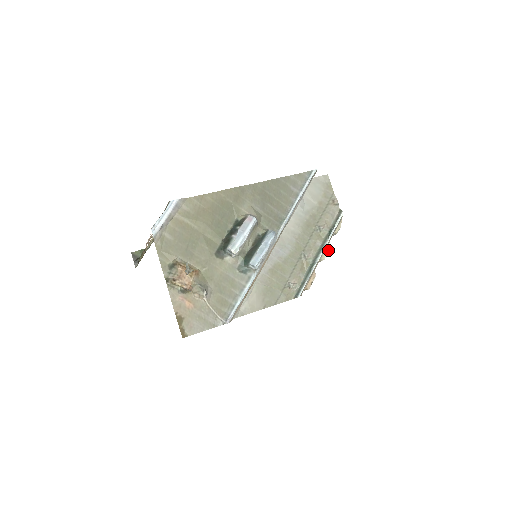
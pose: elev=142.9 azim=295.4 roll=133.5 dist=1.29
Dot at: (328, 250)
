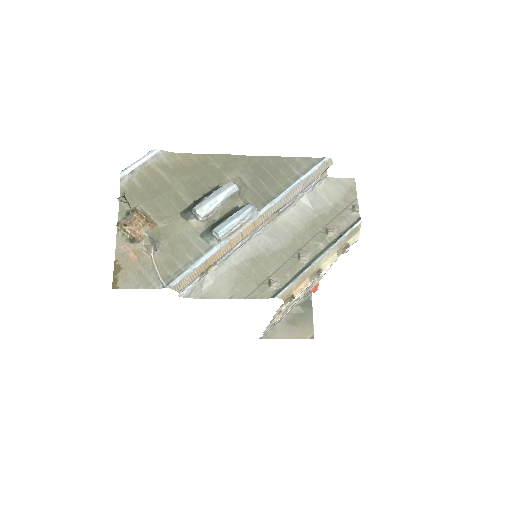
Dot at: (333, 260)
